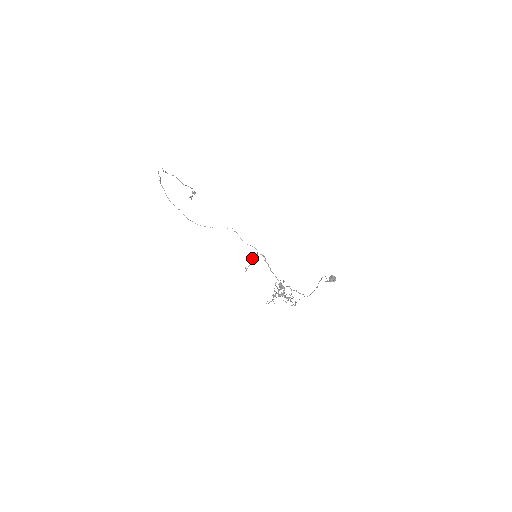
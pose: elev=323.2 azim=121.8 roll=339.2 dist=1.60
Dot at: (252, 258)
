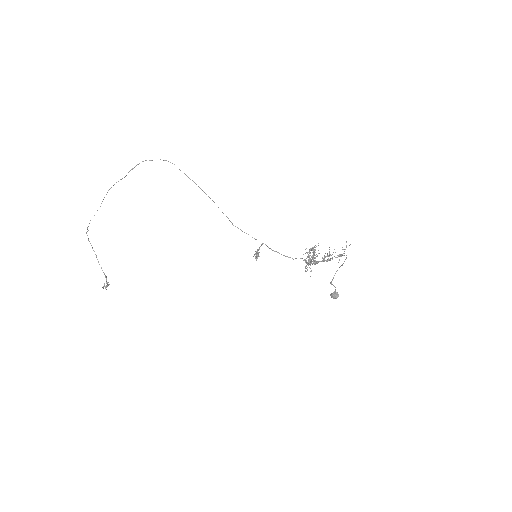
Dot at: (257, 249)
